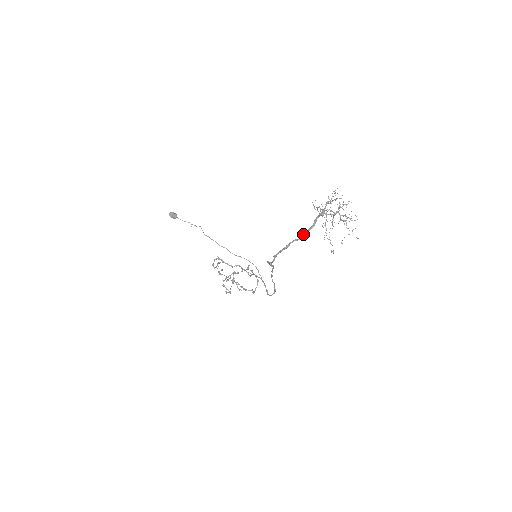
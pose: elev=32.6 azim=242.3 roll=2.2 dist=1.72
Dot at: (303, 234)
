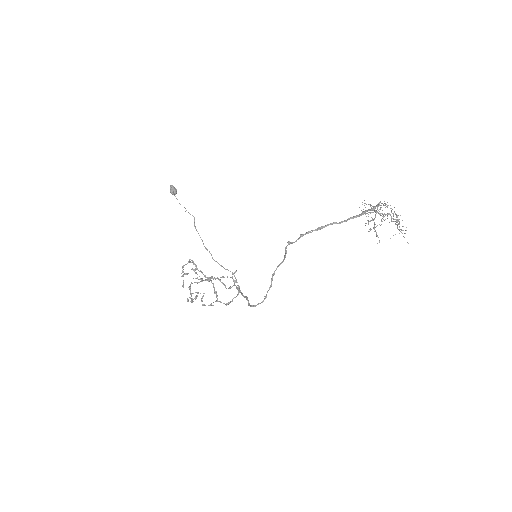
Dot at: (347, 219)
